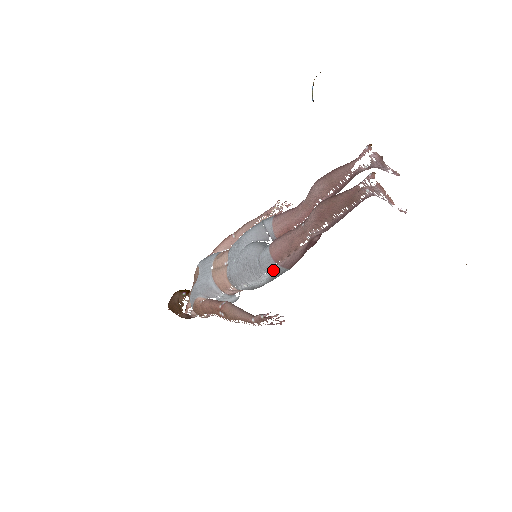
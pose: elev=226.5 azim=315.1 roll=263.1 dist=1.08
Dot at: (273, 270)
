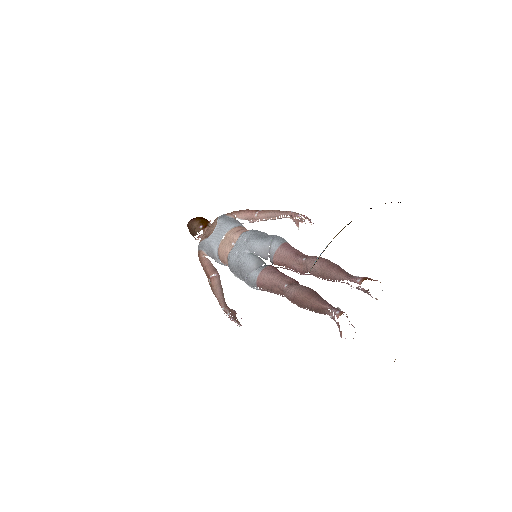
Dot at: (254, 288)
